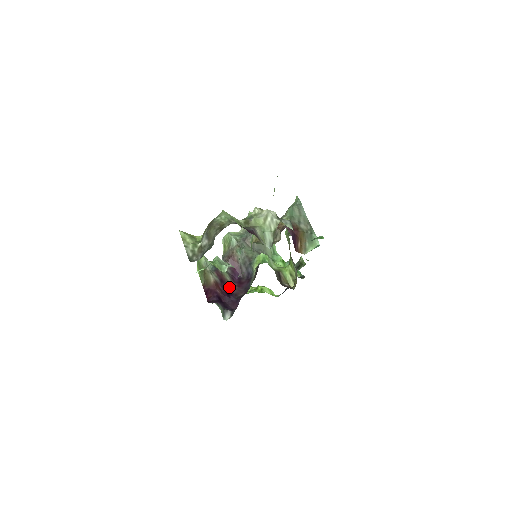
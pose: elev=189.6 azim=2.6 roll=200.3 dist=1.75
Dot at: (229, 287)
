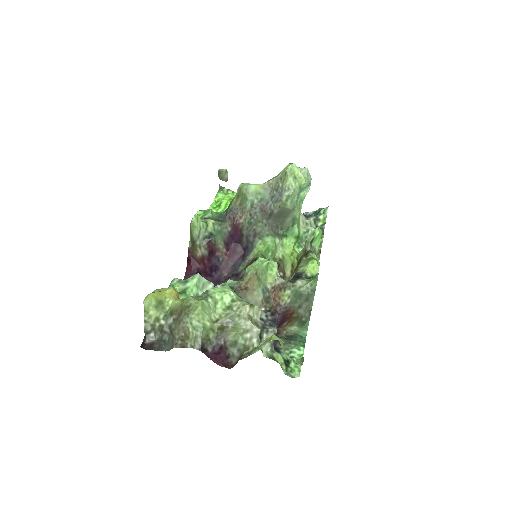
Dot at: (217, 259)
